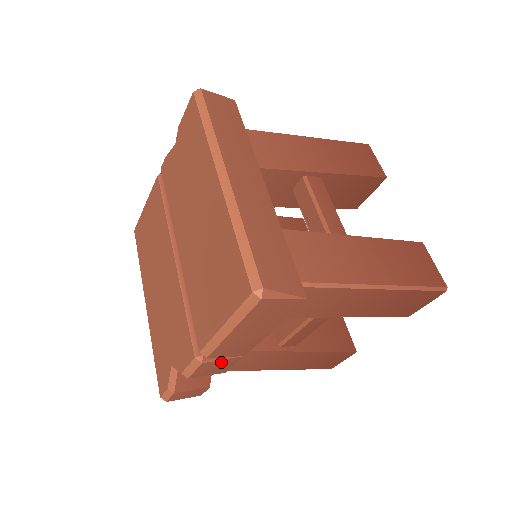
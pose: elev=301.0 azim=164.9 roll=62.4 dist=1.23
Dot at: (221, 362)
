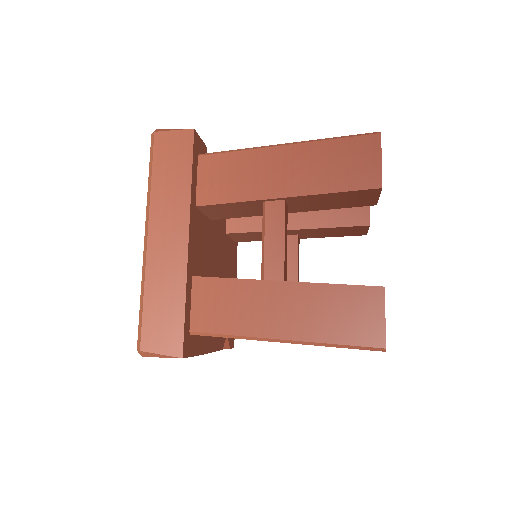
Dot at: occluded
